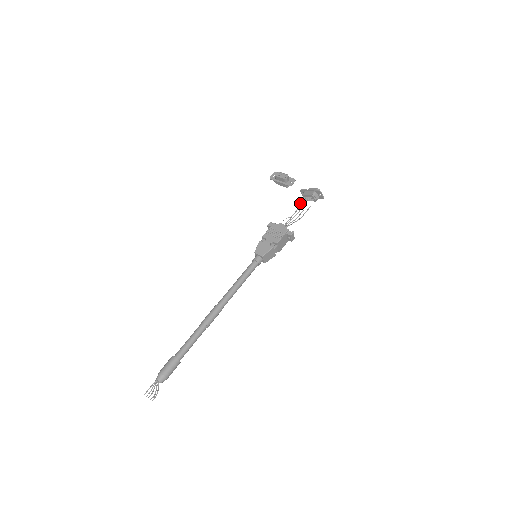
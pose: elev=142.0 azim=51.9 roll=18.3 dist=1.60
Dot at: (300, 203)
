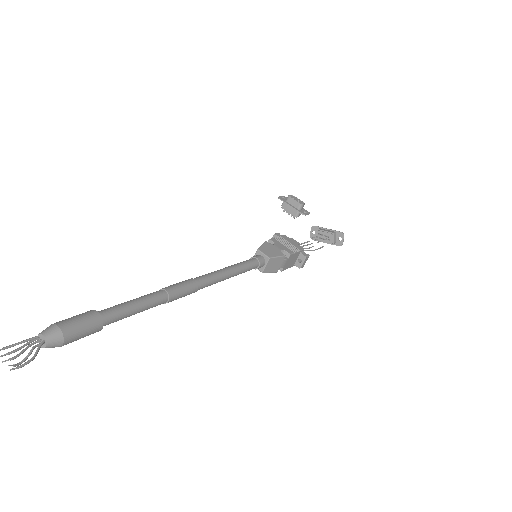
Dot at: occluded
